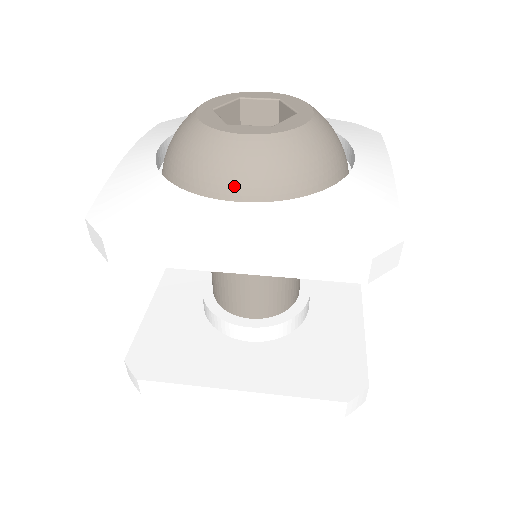
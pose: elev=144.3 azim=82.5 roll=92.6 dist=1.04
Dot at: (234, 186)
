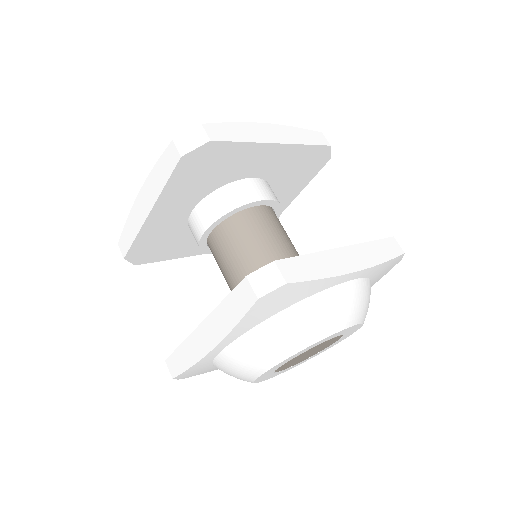
Dot at: occluded
